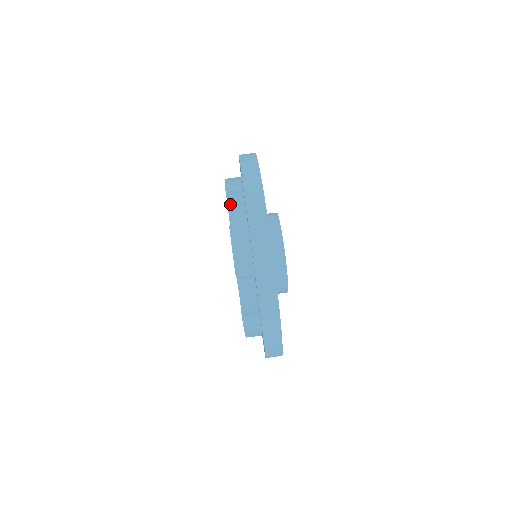
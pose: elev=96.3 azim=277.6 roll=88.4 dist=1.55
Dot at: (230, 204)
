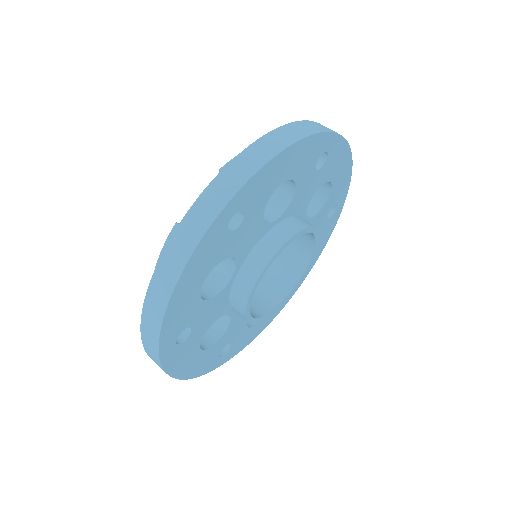
Dot at: occluded
